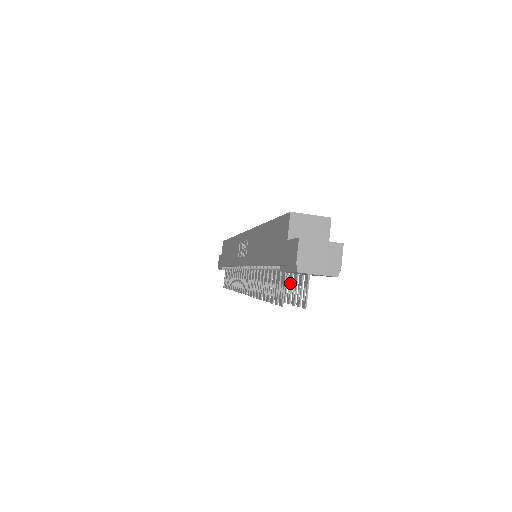
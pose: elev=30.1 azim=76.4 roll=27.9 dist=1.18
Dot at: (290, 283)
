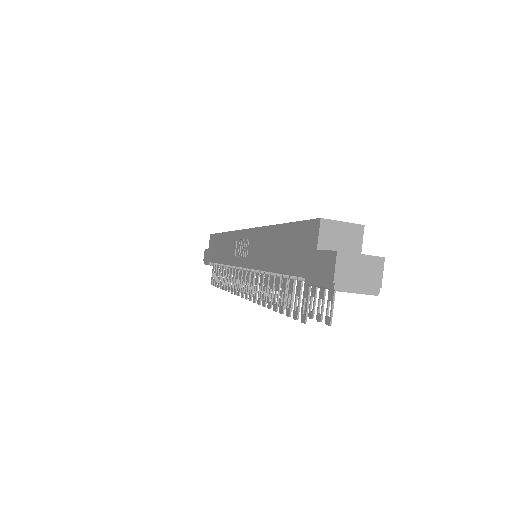
Dot at: occluded
